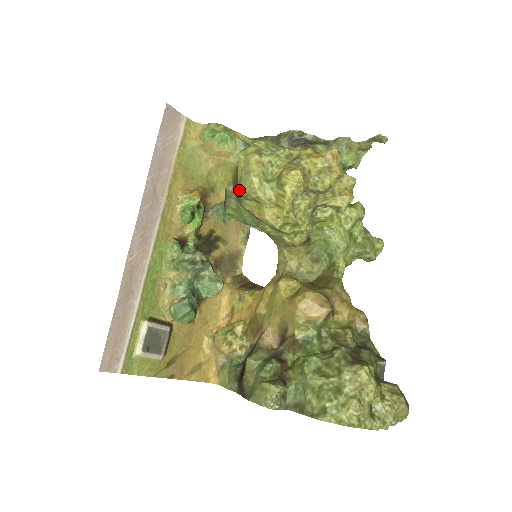
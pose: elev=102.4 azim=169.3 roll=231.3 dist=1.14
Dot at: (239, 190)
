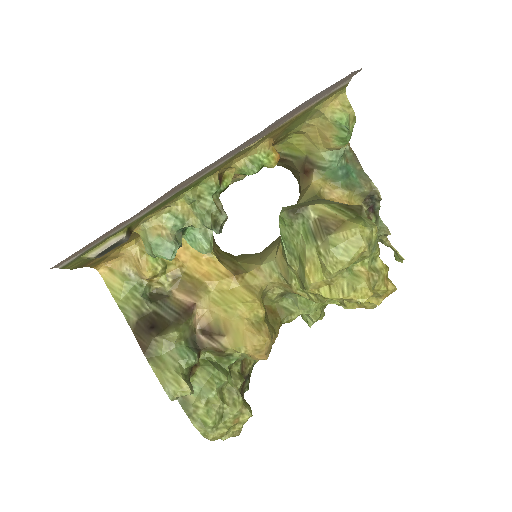
Dot at: (321, 237)
